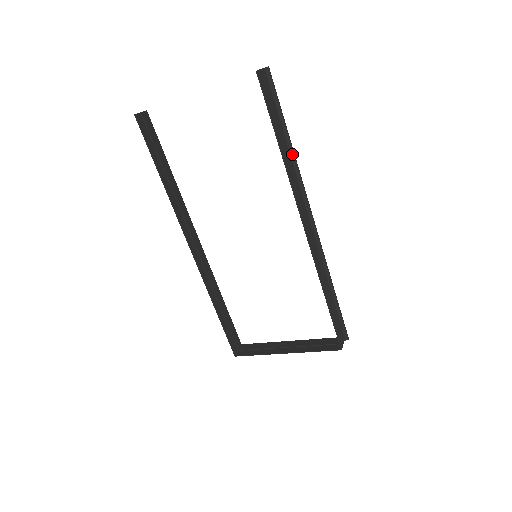
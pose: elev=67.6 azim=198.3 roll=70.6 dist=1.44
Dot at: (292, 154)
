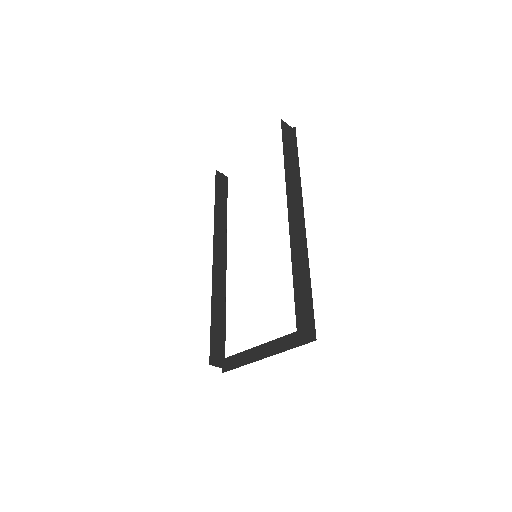
Dot at: (298, 172)
